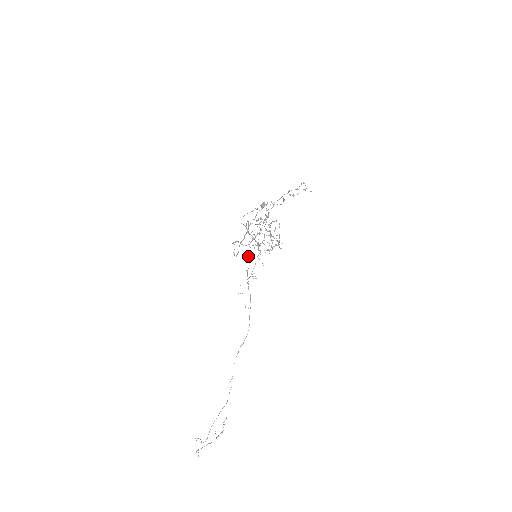
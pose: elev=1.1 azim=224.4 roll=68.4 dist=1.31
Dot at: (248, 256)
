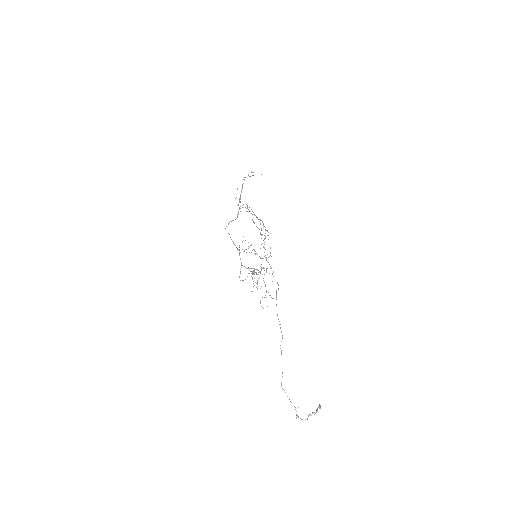
Dot at: (238, 214)
